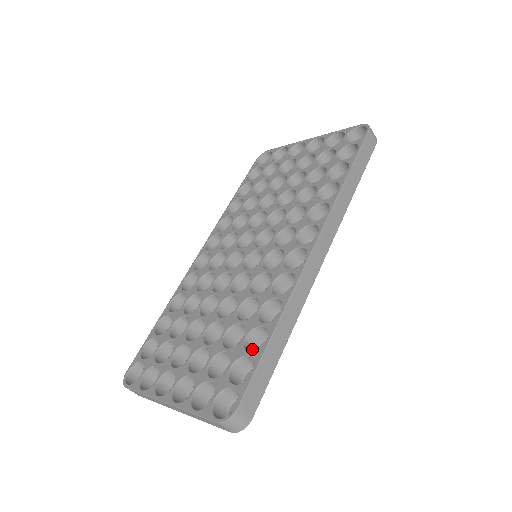
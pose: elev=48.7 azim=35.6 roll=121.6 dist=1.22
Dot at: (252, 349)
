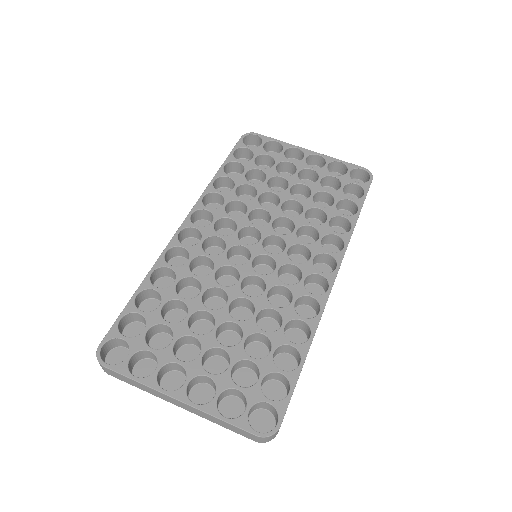
Dot at: occluded
